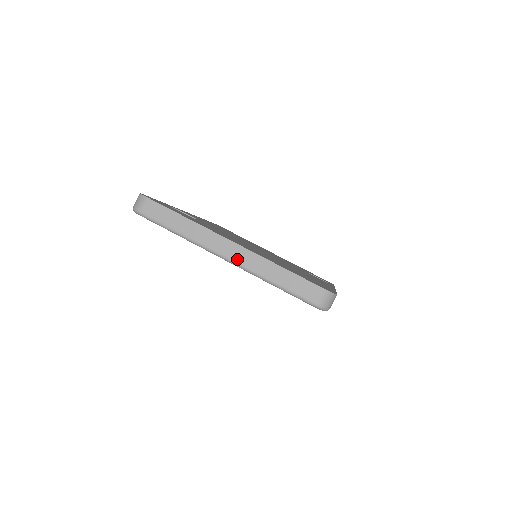
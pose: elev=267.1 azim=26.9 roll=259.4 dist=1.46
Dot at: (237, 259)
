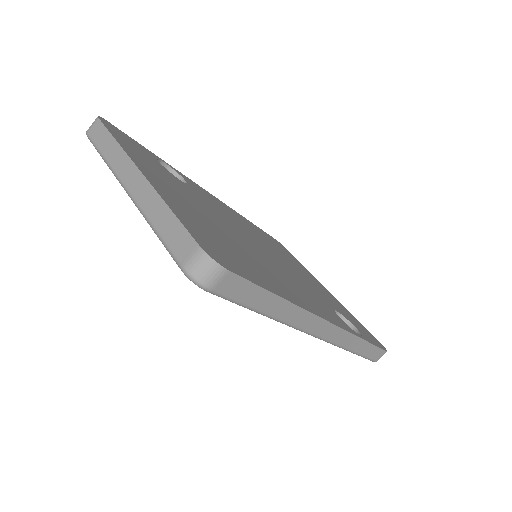
Dot at: (135, 193)
